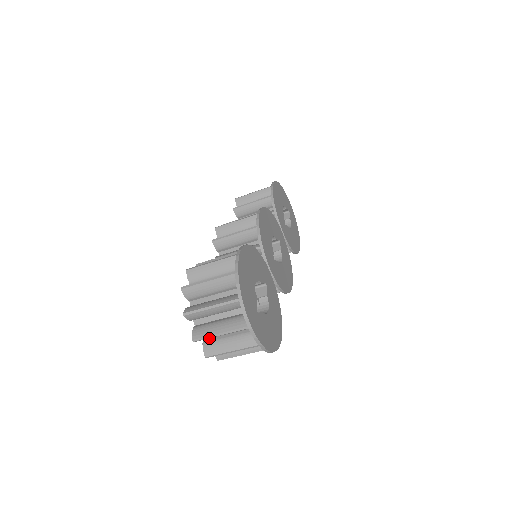
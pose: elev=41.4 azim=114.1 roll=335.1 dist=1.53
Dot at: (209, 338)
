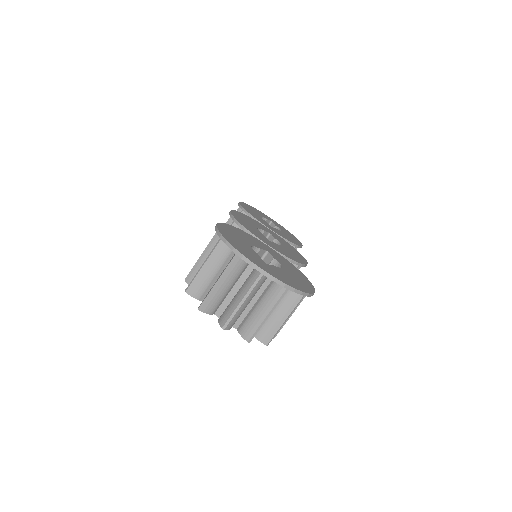
Dot at: (241, 323)
